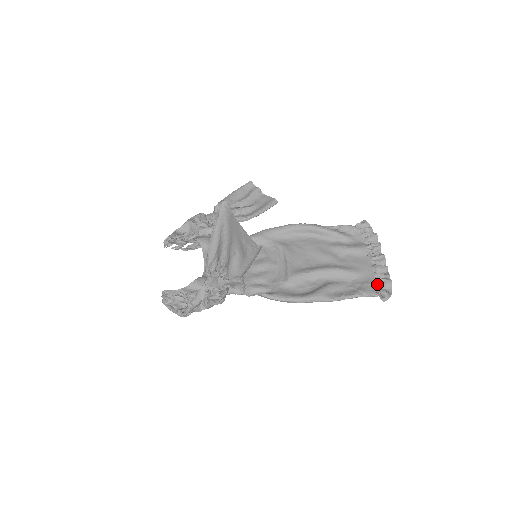
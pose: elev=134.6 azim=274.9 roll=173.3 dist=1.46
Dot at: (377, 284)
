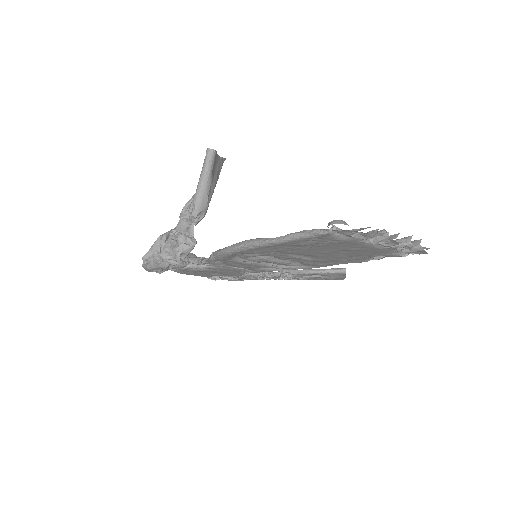
Dot at: occluded
